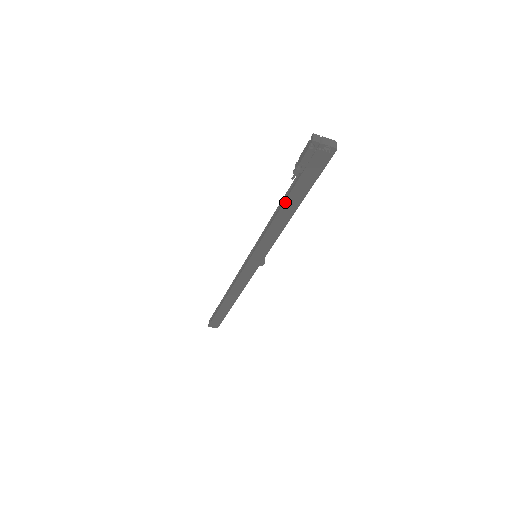
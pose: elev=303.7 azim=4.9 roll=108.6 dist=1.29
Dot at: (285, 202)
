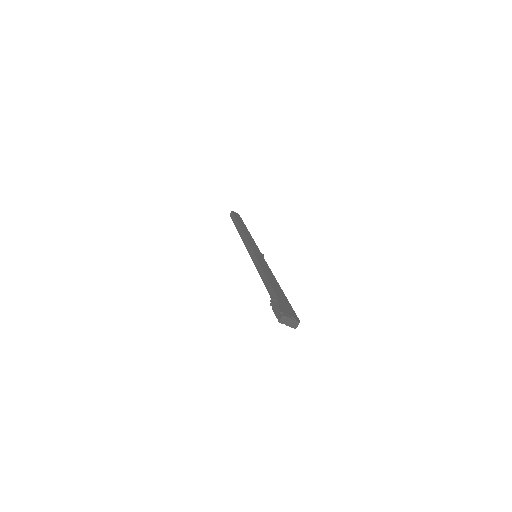
Dot at: (268, 290)
